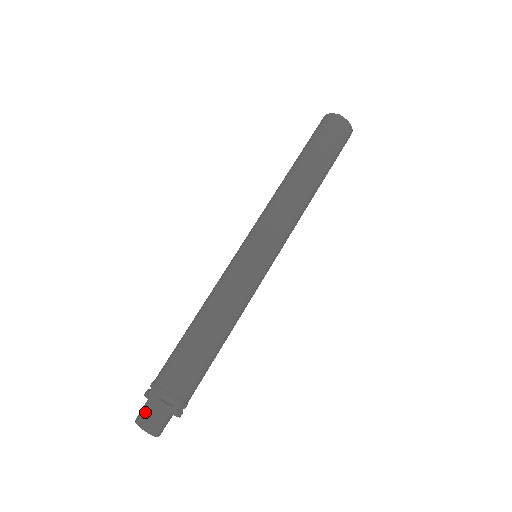
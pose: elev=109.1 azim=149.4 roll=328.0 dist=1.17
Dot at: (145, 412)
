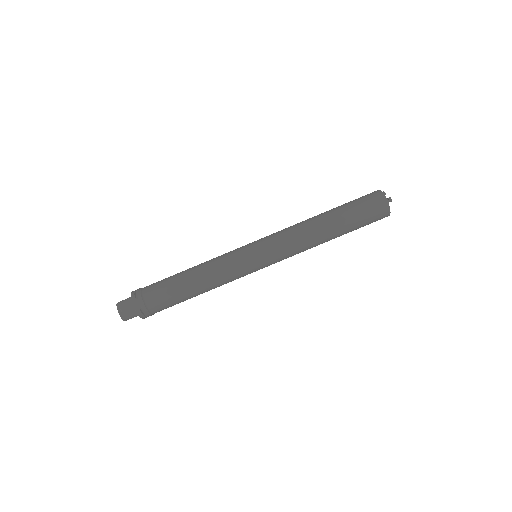
Dot at: (126, 307)
